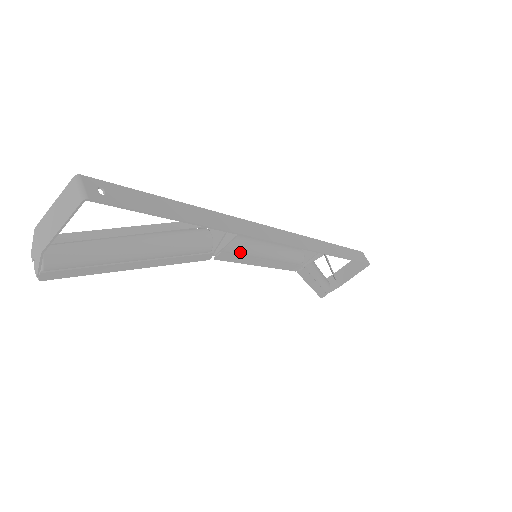
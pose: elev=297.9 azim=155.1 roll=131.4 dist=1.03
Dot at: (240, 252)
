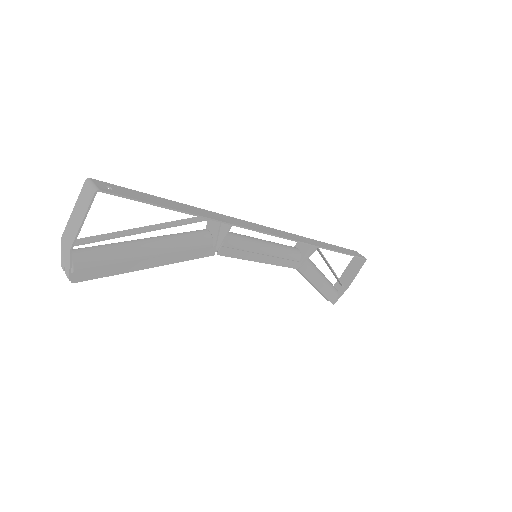
Dot at: (239, 247)
